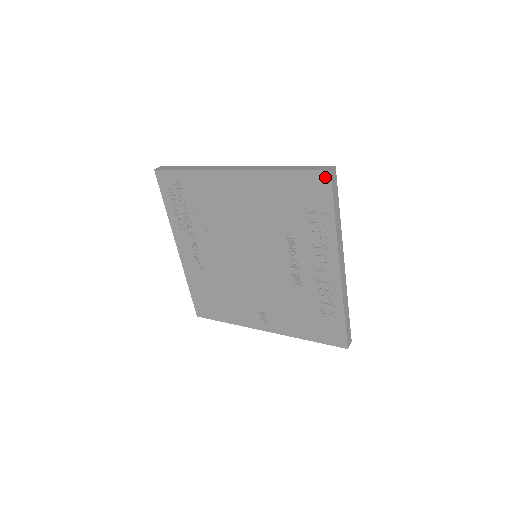
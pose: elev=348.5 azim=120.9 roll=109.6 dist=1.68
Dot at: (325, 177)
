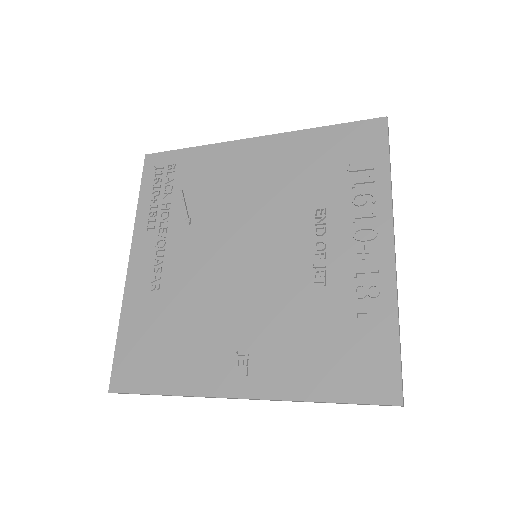
Dot at: (380, 124)
